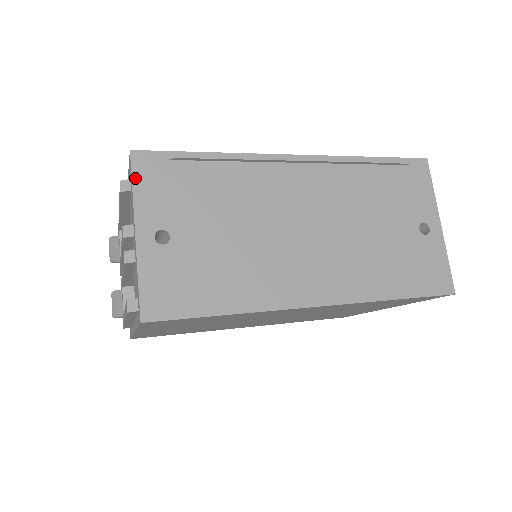
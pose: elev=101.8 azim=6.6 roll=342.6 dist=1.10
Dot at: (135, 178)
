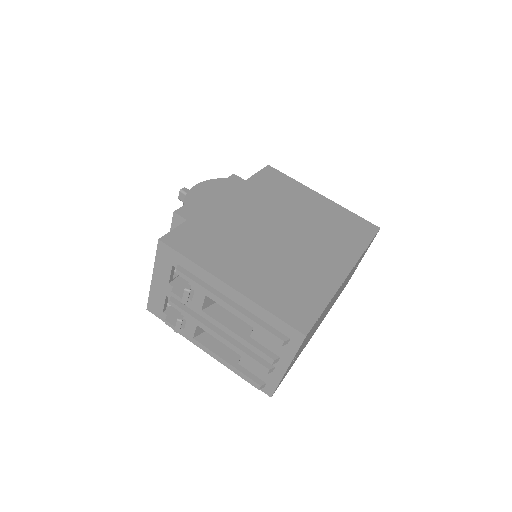
Dot at: occluded
